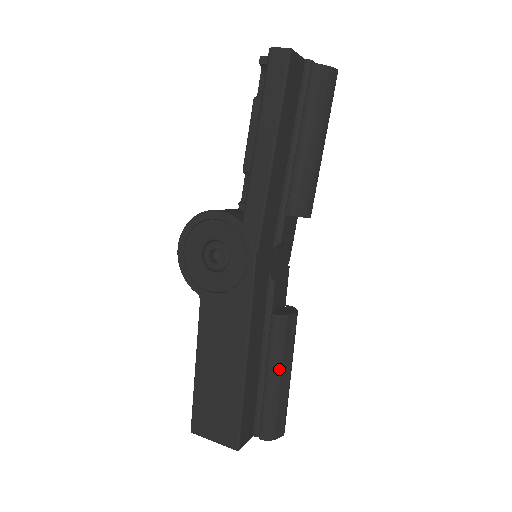
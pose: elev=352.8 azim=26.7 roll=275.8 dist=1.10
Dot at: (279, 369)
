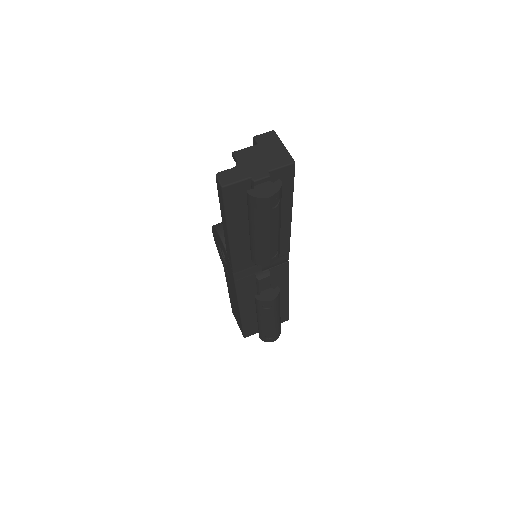
Dot at: (263, 319)
